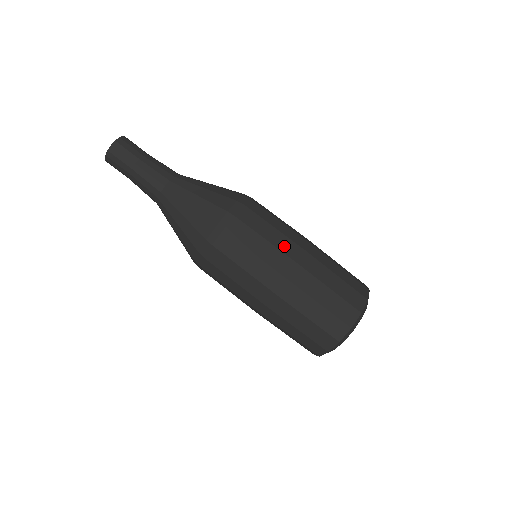
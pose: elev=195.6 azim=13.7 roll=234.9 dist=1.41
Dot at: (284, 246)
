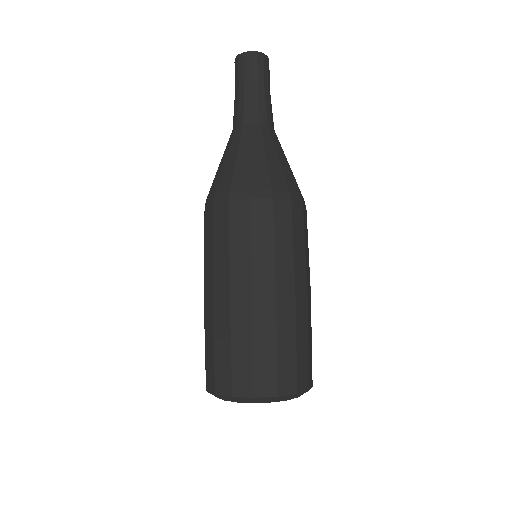
Dot at: (238, 268)
